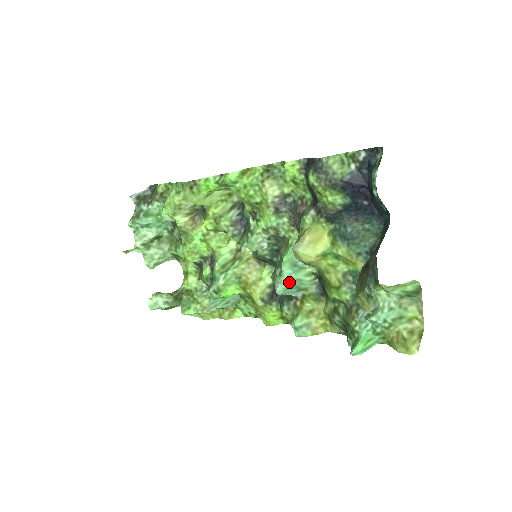
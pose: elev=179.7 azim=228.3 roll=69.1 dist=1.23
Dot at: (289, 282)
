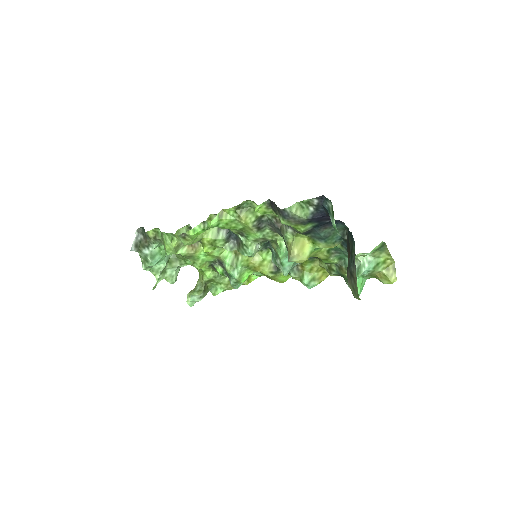
Dot at: (290, 266)
